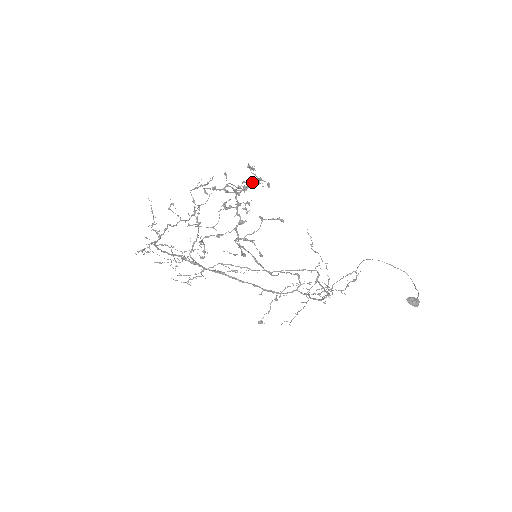
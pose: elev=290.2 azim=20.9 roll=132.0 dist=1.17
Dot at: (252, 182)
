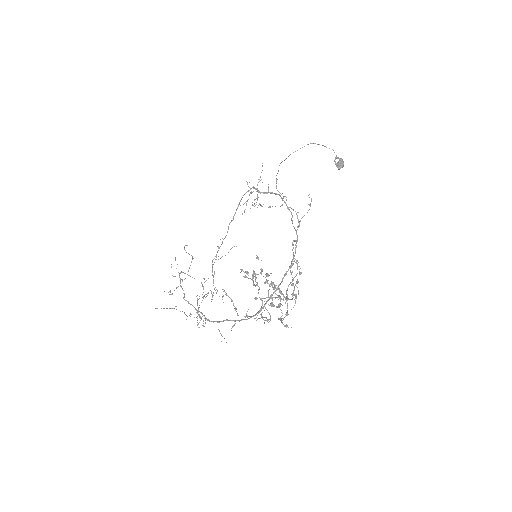
Dot at: (266, 280)
